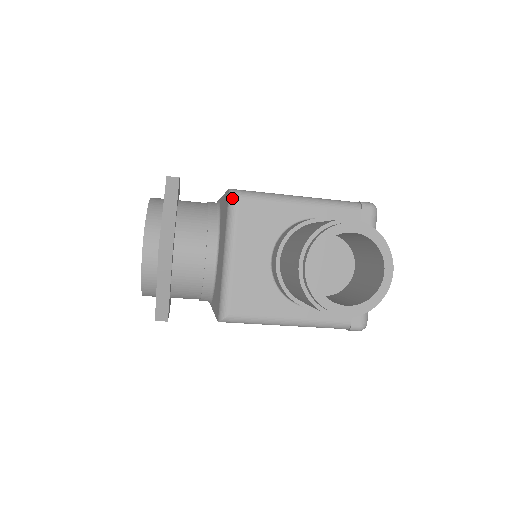
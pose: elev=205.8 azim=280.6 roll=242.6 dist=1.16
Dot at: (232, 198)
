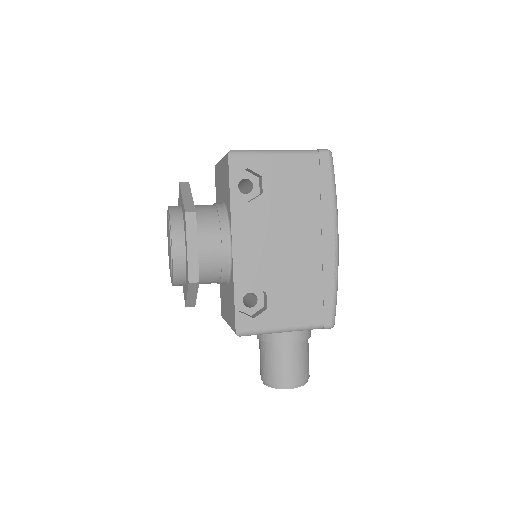
Dot at: (237, 335)
